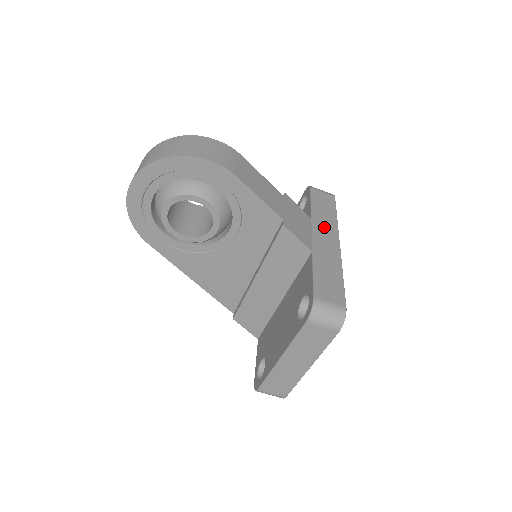
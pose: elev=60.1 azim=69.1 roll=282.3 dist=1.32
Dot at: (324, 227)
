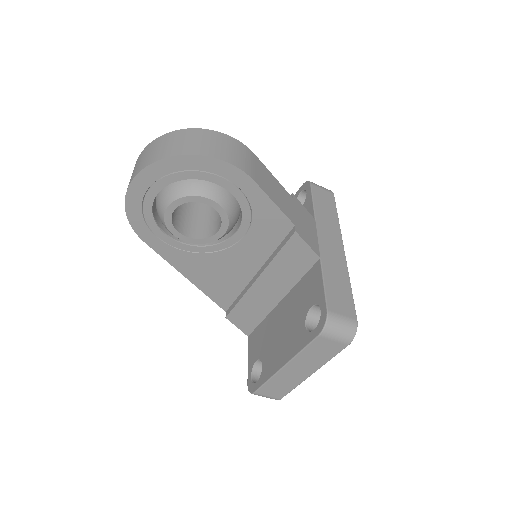
Dot at: (328, 229)
